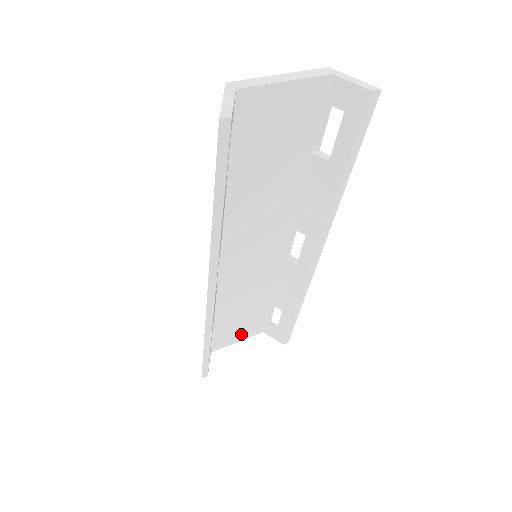
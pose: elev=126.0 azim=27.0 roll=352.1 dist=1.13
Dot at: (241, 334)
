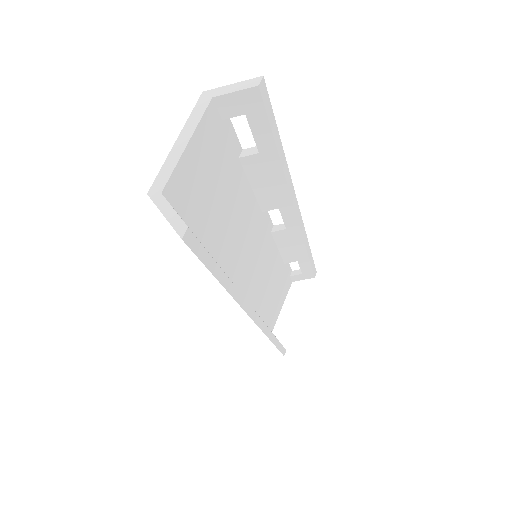
Dot at: (281, 300)
